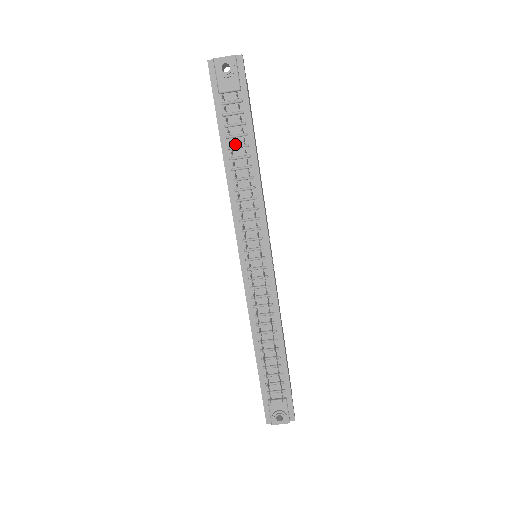
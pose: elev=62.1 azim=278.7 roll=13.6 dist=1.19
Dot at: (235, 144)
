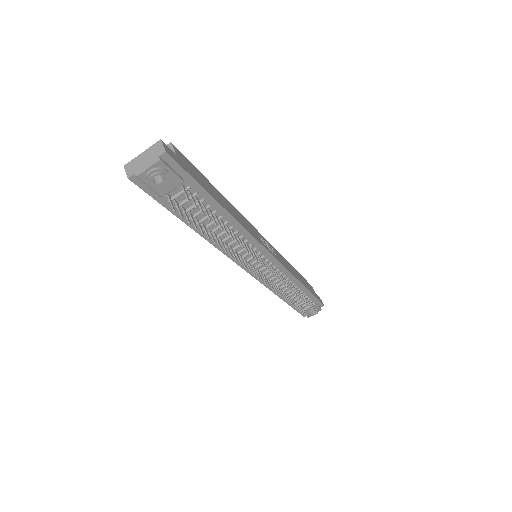
Dot at: (201, 217)
